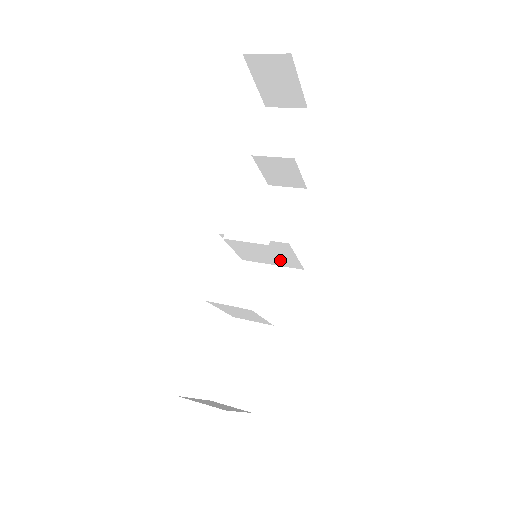
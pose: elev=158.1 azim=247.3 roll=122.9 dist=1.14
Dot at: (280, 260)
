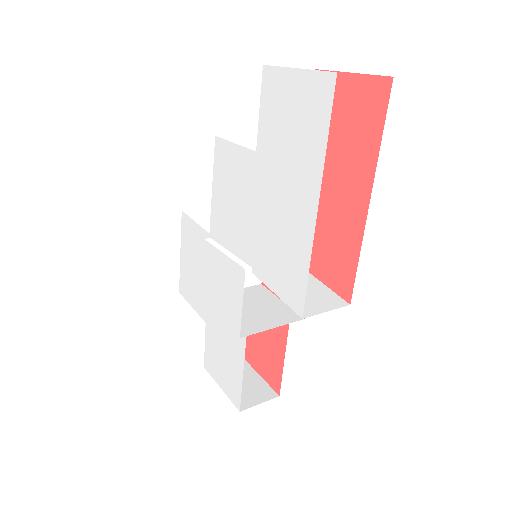
Dot at: occluded
